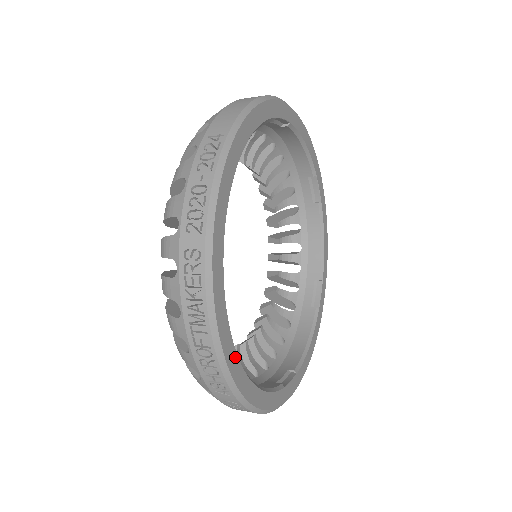
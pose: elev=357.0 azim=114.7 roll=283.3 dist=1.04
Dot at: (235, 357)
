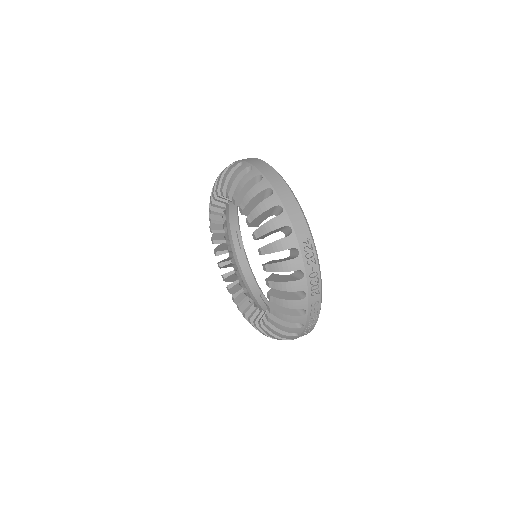
Dot at: occluded
